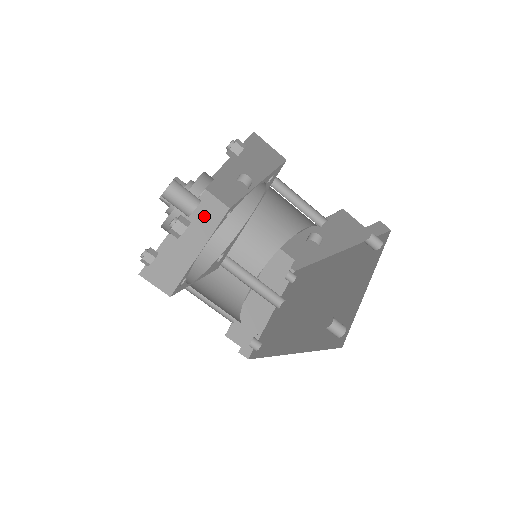
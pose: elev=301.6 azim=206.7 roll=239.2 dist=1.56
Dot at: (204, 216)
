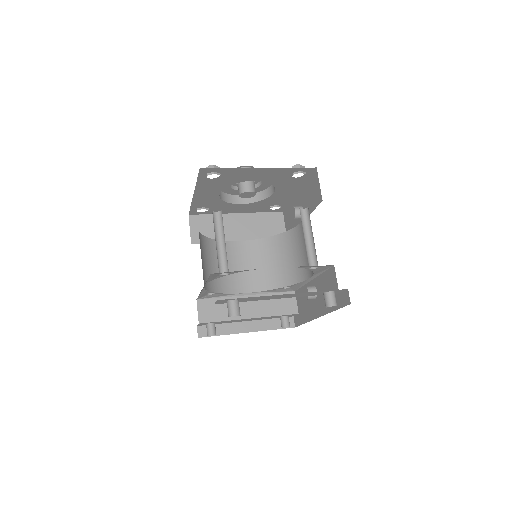
Dot at: (264, 226)
